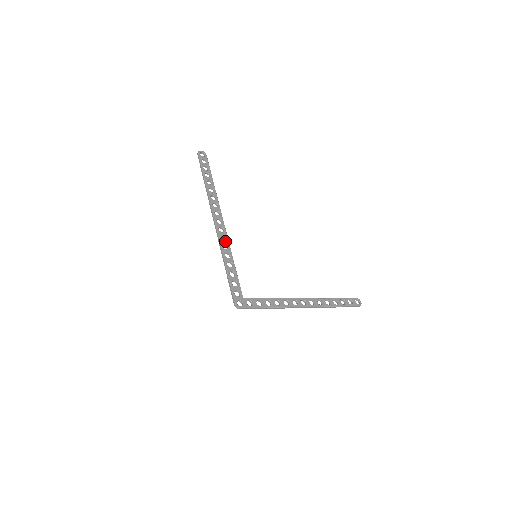
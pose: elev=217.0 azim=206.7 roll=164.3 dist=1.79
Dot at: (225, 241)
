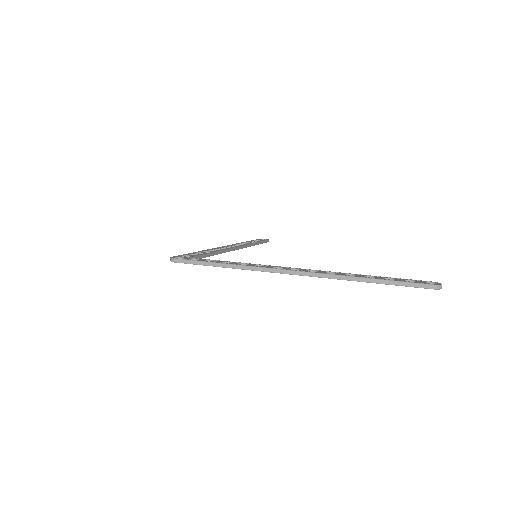
Dot at: (222, 249)
